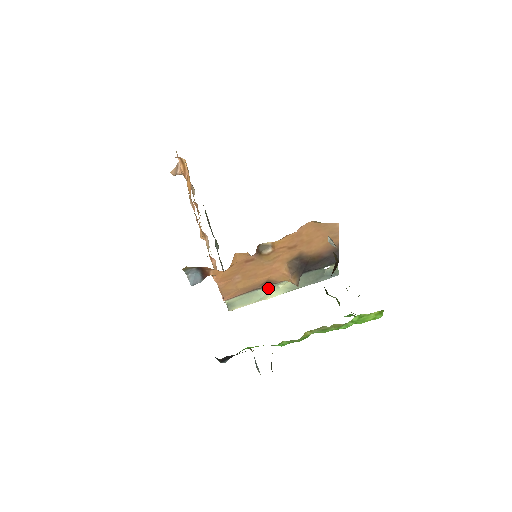
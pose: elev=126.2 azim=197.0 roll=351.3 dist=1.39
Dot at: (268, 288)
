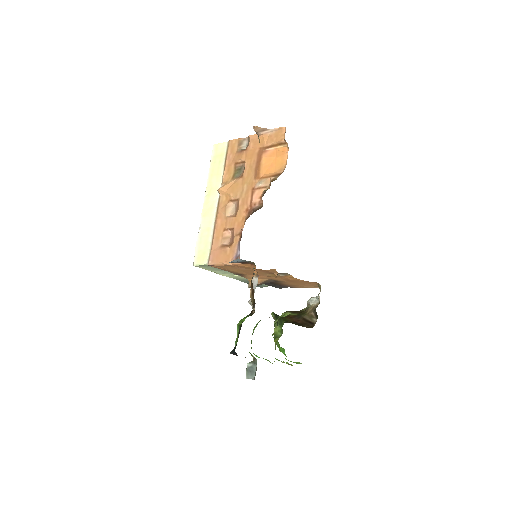
Dot at: occluded
